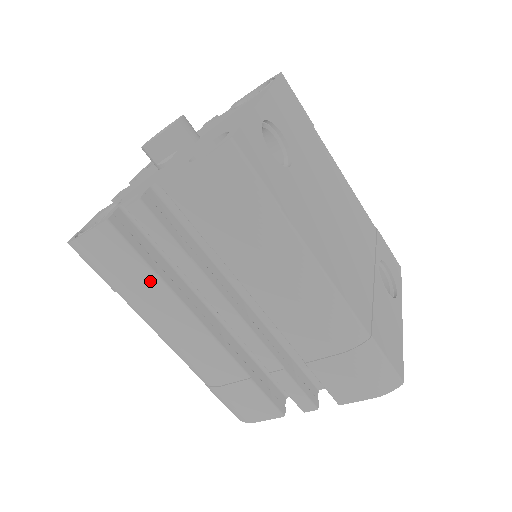
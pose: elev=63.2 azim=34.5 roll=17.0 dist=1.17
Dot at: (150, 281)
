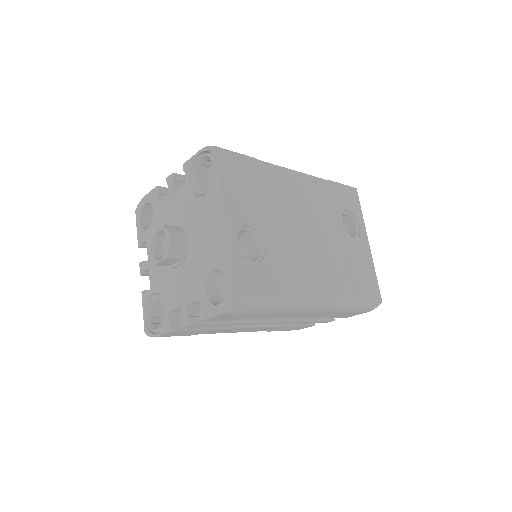
Dot at: (209, 331)
